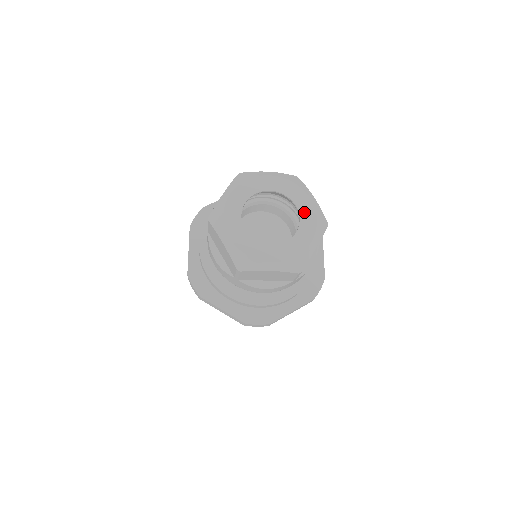
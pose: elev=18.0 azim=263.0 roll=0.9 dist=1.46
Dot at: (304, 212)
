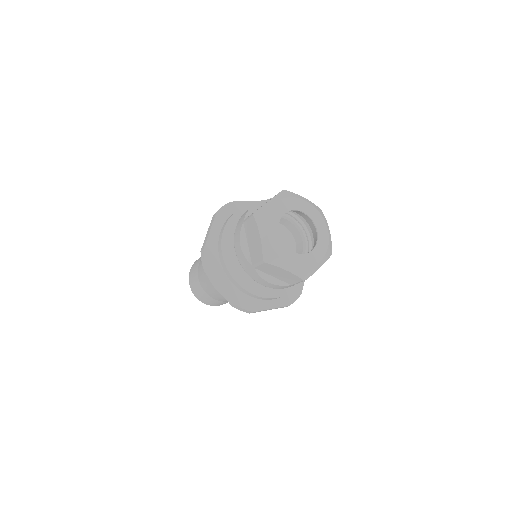
Dot at: (321, 238)
